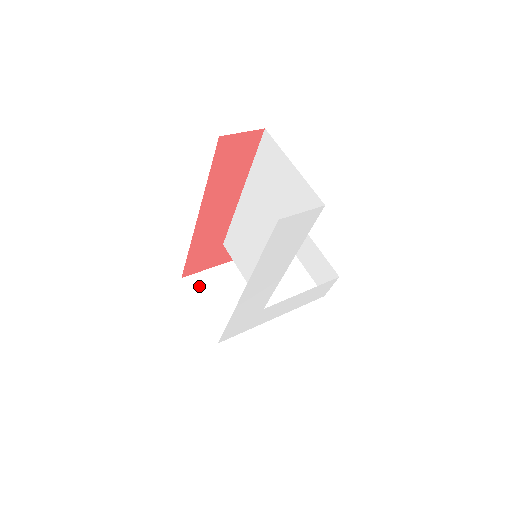
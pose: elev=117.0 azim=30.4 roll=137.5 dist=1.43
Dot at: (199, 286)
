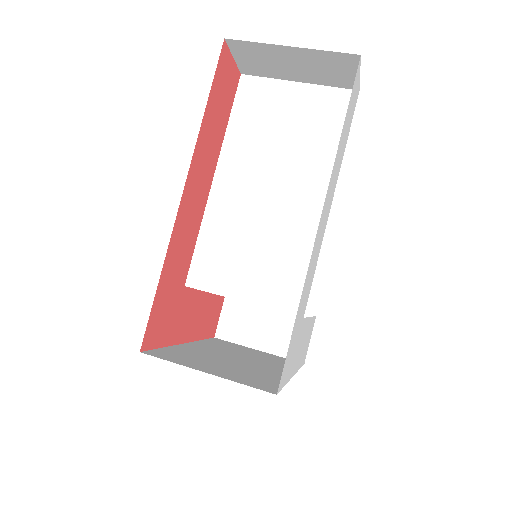
Dot at: (174, 357)
